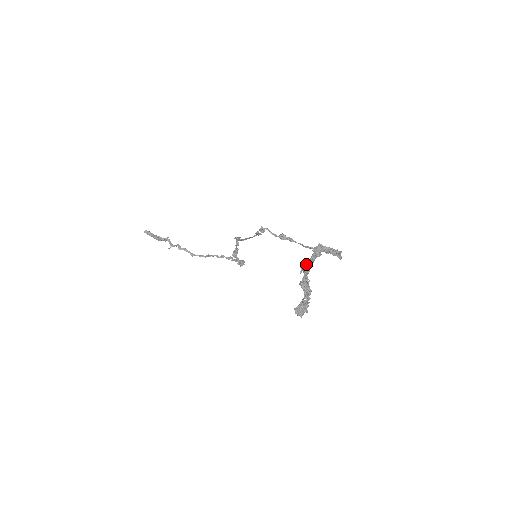
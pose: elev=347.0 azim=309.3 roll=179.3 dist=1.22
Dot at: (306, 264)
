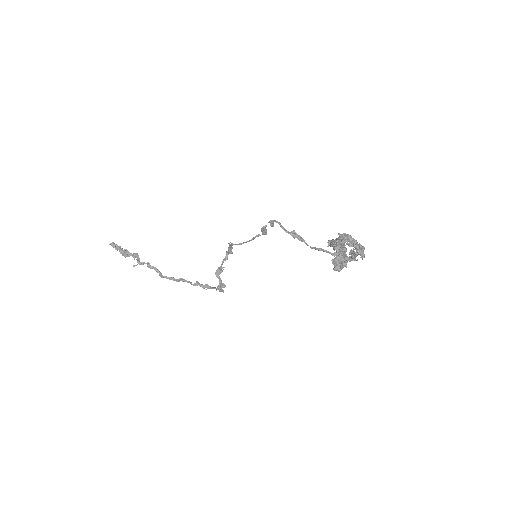
Dot at: occluded
